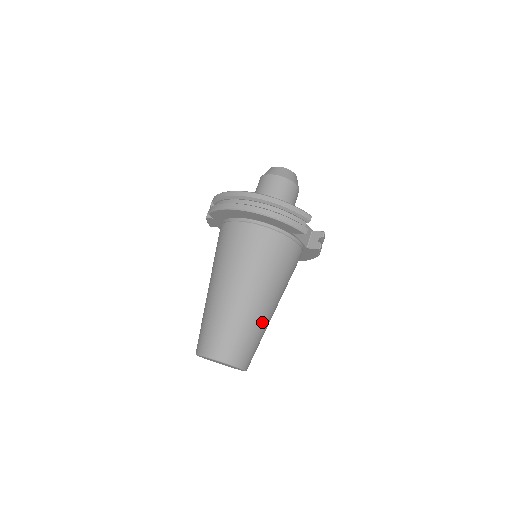
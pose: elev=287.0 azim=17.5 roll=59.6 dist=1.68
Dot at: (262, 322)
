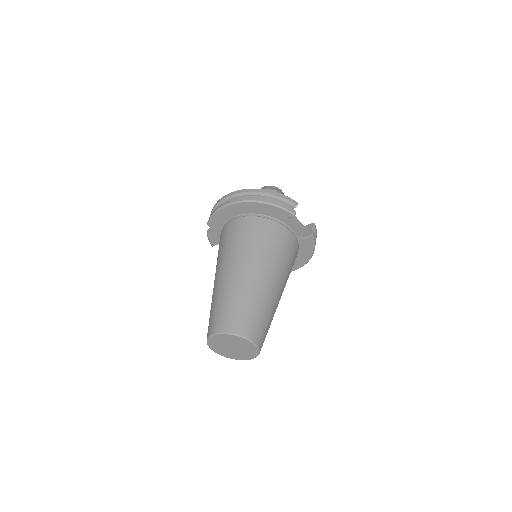
Dot at: (267, 298)
